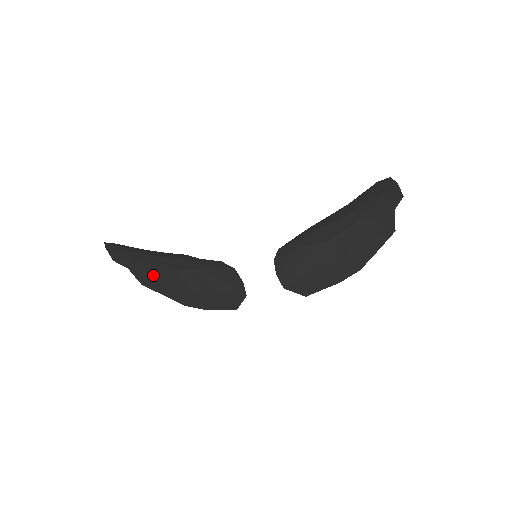
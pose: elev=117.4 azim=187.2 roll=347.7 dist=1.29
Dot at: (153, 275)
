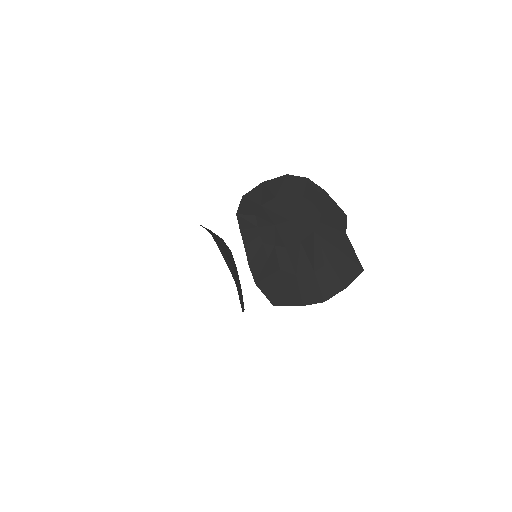
Dot at: occluded
